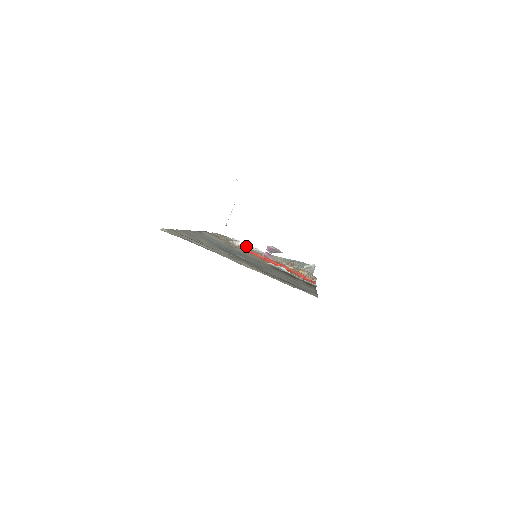
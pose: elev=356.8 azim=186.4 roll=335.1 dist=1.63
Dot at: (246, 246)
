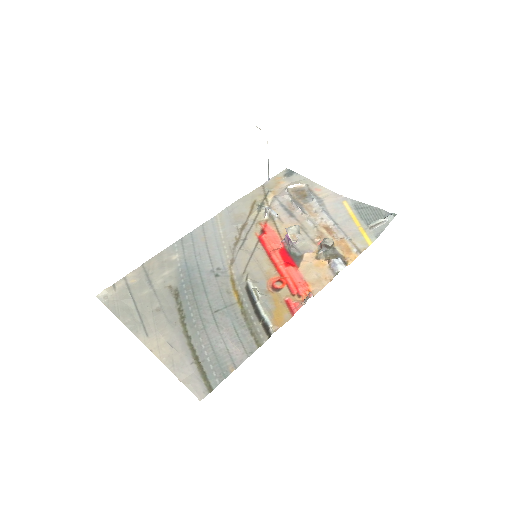
Dot at: (292, 204)
